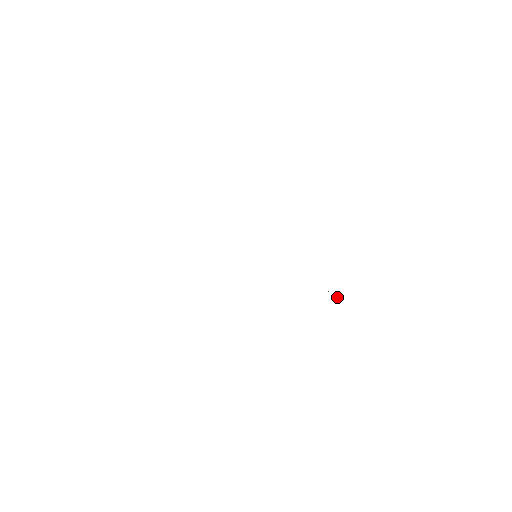
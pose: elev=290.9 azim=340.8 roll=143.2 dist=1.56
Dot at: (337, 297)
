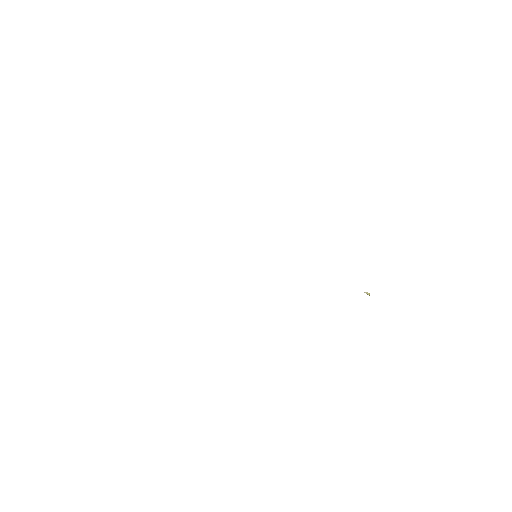
Dot at: (369, 293)
